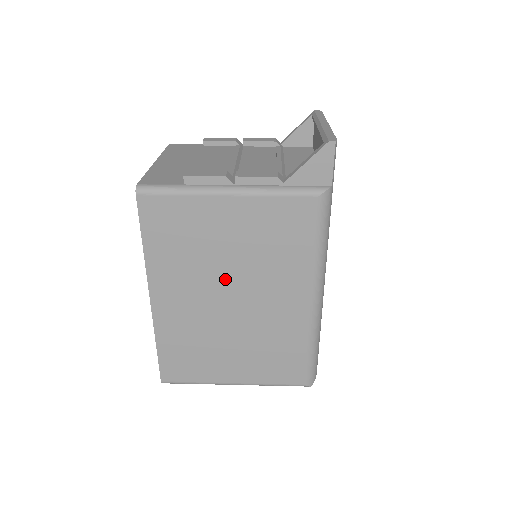
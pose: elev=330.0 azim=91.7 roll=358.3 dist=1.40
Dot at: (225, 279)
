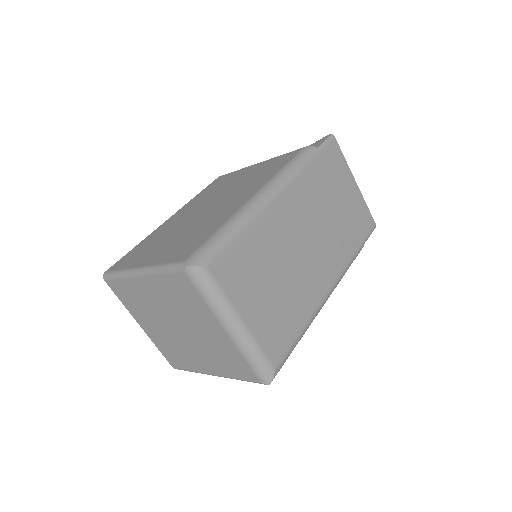
Dot at: (216, 198)
